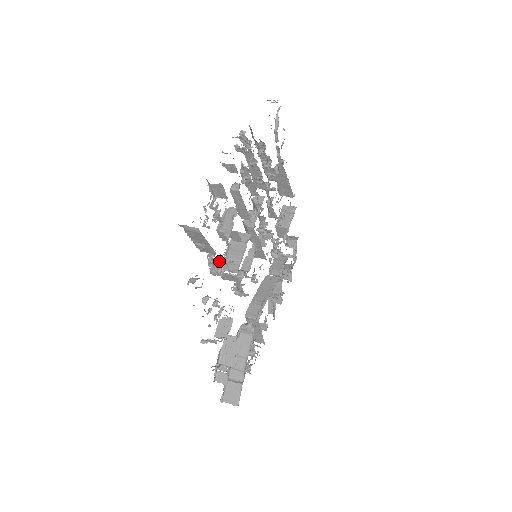
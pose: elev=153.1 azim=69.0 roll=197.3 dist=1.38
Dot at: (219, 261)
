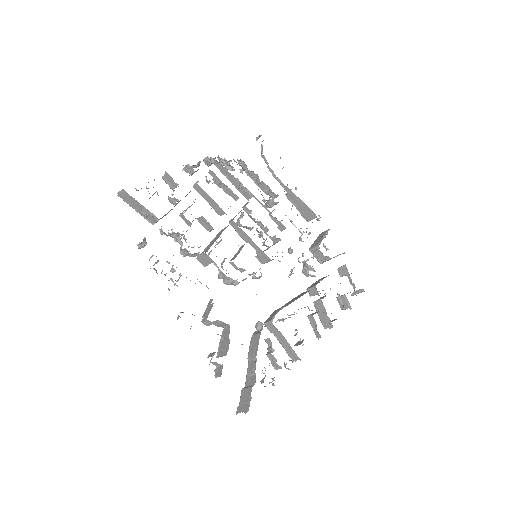
Dot at: (177, 235)
